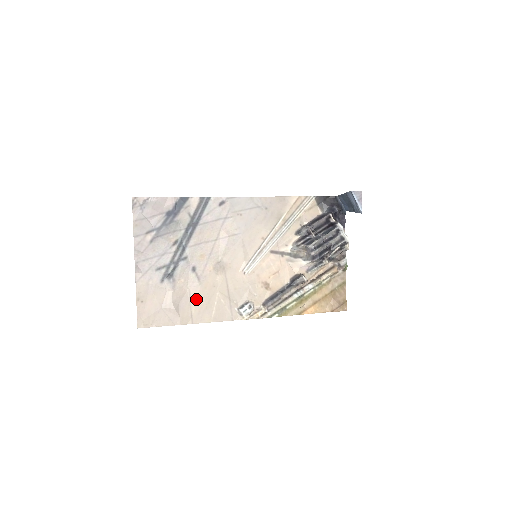
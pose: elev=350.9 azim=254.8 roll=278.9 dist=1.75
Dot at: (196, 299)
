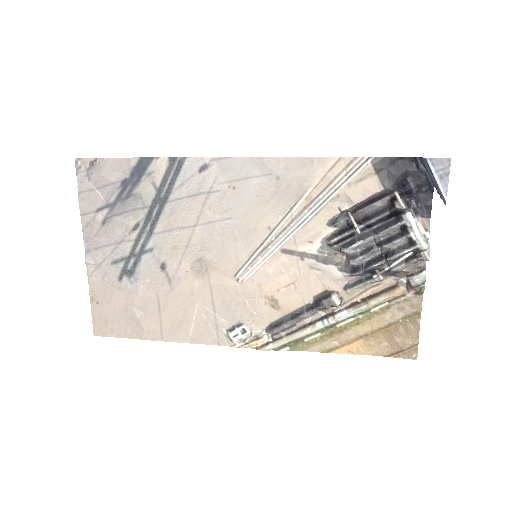
Dot at: (167, 309)
